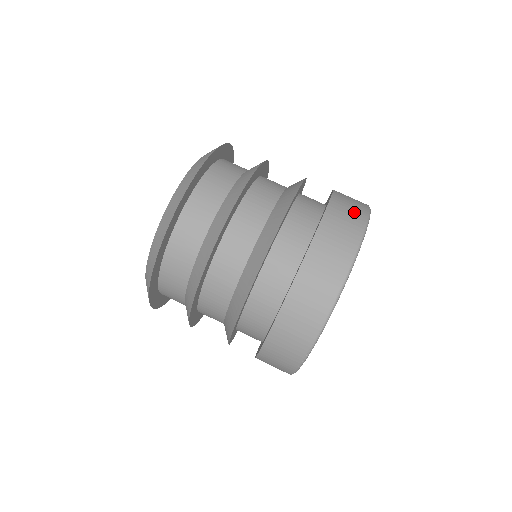
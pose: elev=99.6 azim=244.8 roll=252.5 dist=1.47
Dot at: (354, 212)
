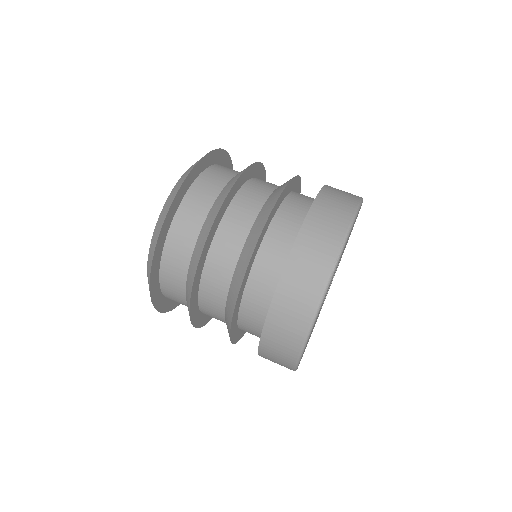
Dot at: occluded
